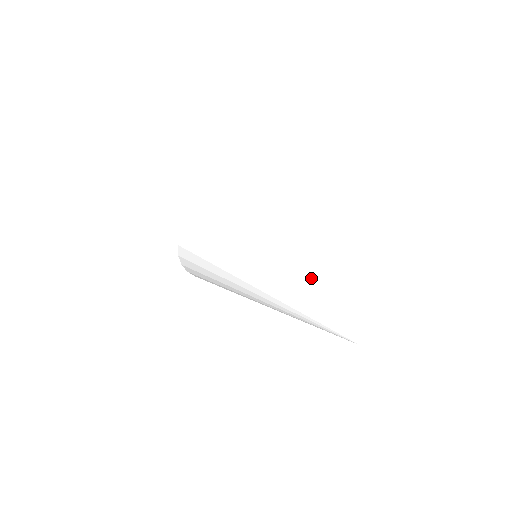
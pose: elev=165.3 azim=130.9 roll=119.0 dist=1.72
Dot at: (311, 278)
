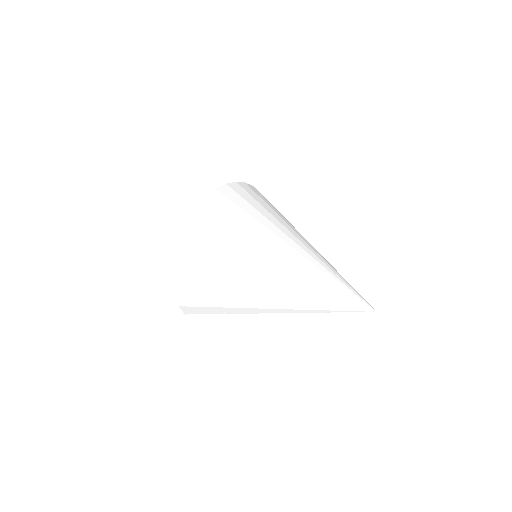
Dot at: (322, 258)
